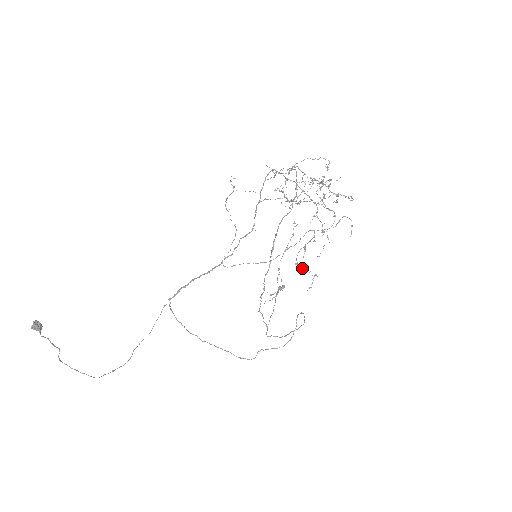
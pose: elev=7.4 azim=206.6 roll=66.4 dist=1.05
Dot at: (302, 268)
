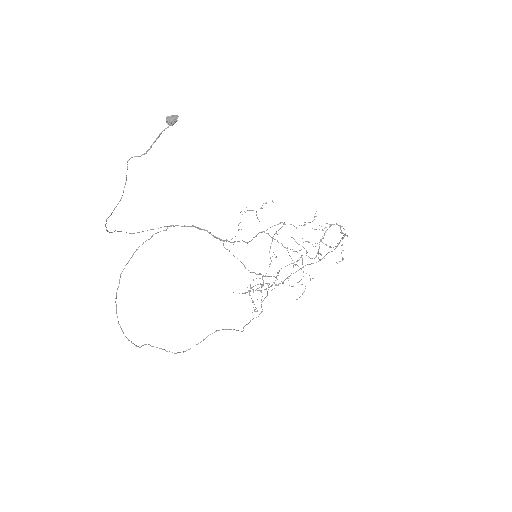
Dot at: occluded
